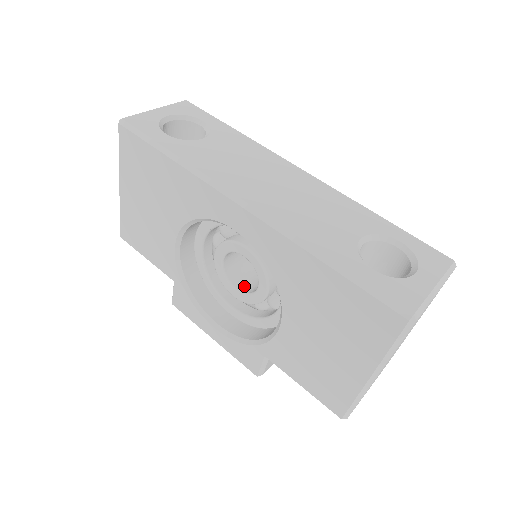
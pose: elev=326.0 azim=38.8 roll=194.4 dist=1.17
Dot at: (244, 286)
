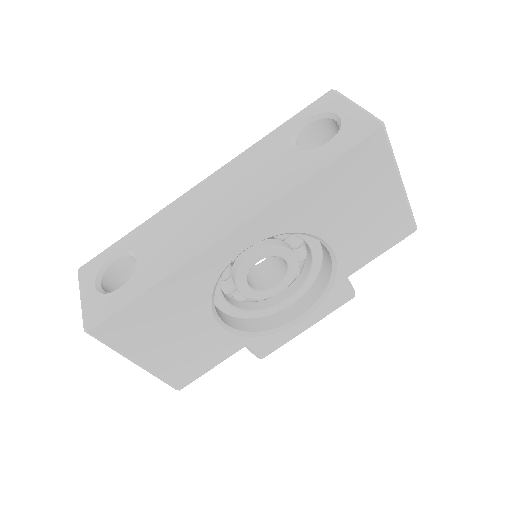
Dot at: (276, 279)
